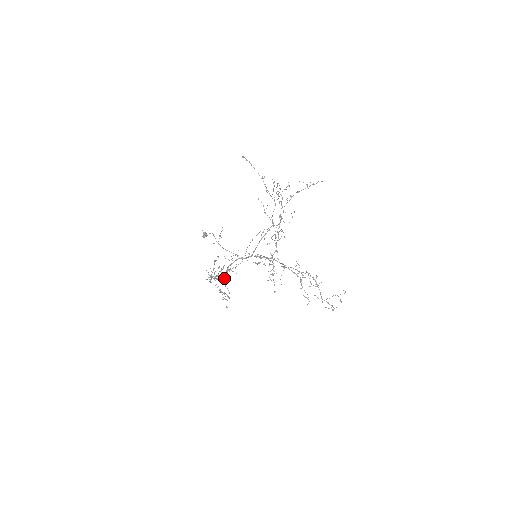
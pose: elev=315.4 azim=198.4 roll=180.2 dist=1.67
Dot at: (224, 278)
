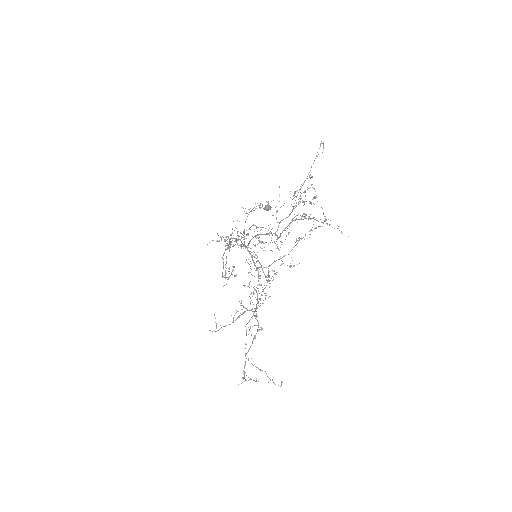
Dot at: occluded
